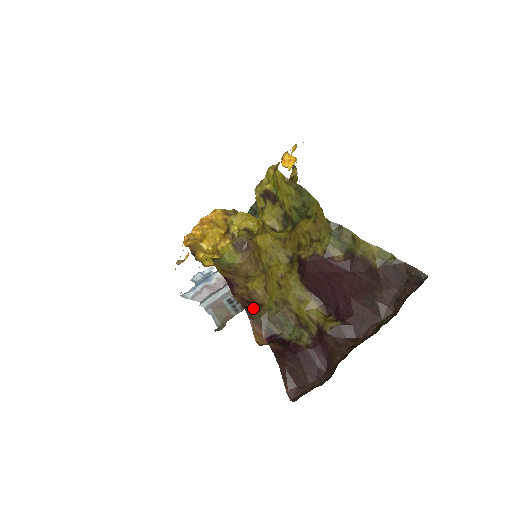
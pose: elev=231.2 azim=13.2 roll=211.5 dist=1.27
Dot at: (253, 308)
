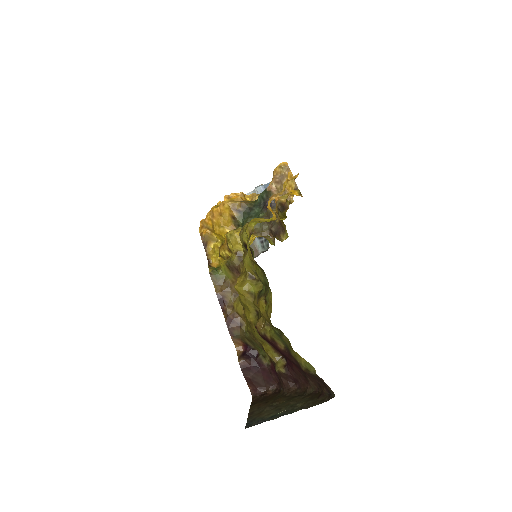
Dot at: (234, 327)
